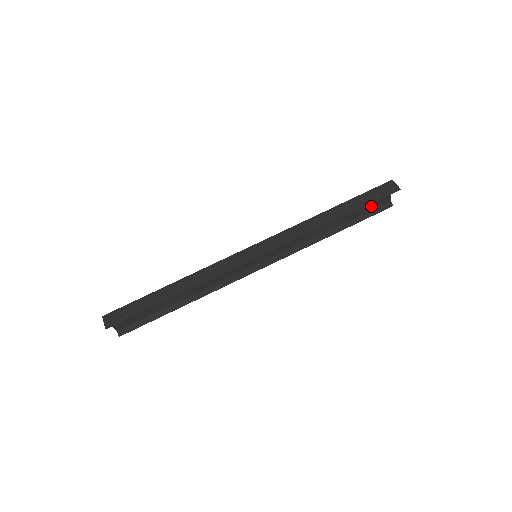
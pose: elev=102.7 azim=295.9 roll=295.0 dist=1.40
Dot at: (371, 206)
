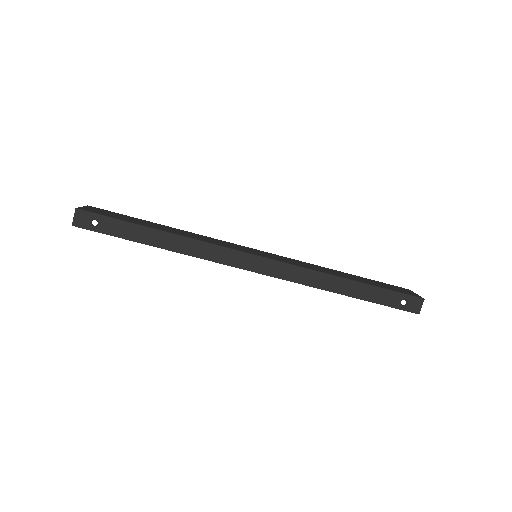
Dot at: (390, 286)
